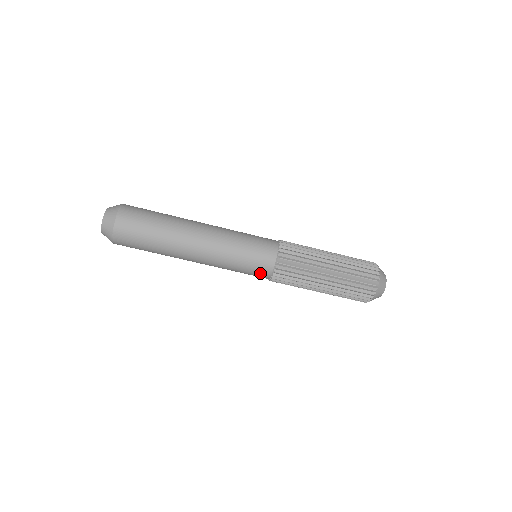
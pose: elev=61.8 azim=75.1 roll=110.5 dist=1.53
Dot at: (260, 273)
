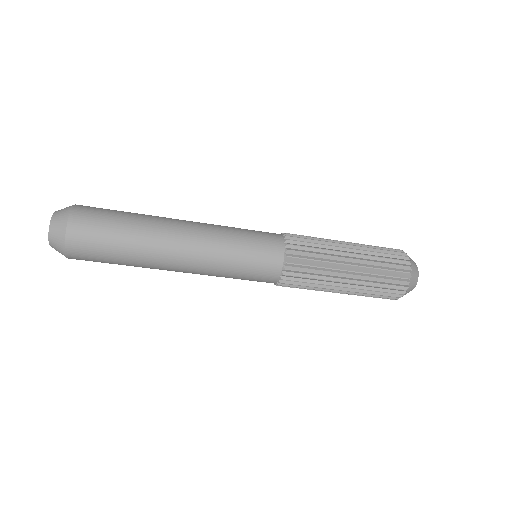
Dot at: (267, 269)
